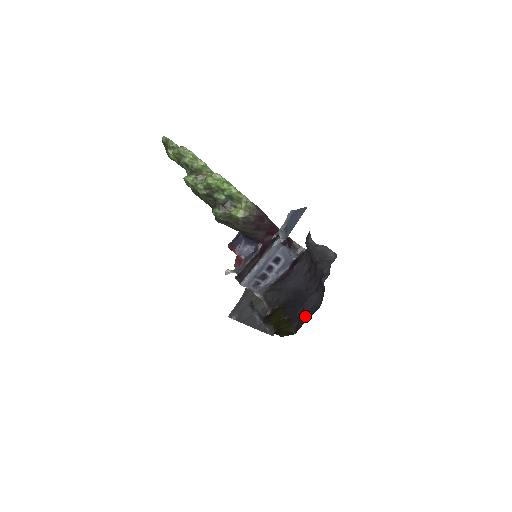
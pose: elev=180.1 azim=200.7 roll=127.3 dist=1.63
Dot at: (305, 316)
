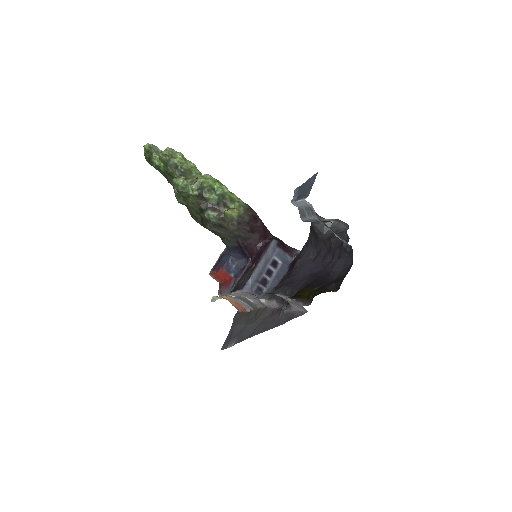
Dot at: (339, 278)
